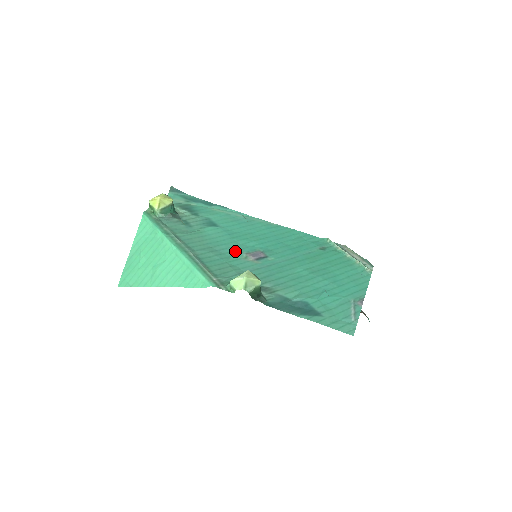
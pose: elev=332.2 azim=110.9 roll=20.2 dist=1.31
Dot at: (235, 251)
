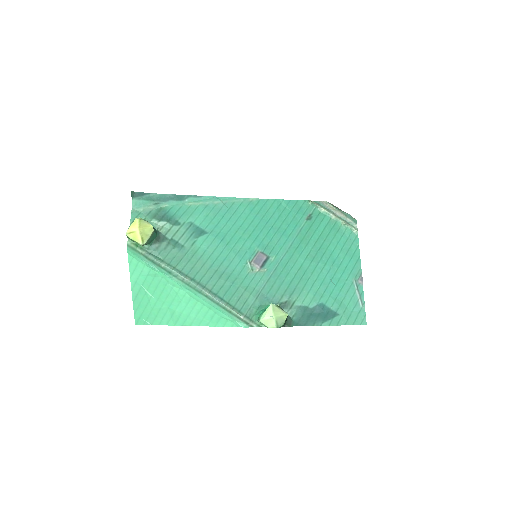
Dot at: (239, 264)
